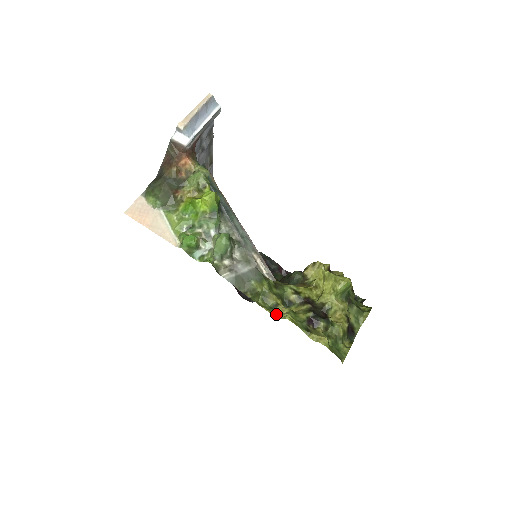
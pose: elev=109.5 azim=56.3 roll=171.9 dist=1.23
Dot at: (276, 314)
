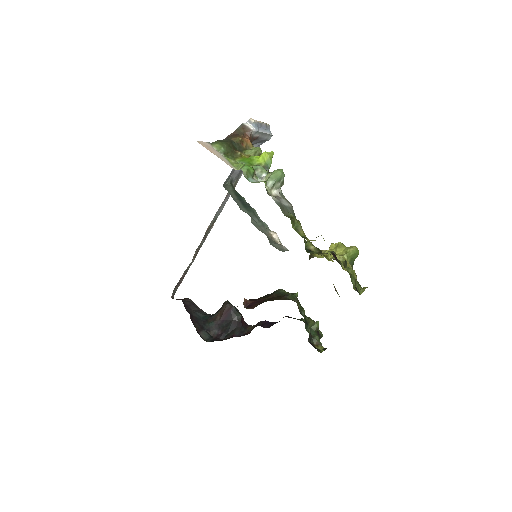
Dot at: (307, 239)
